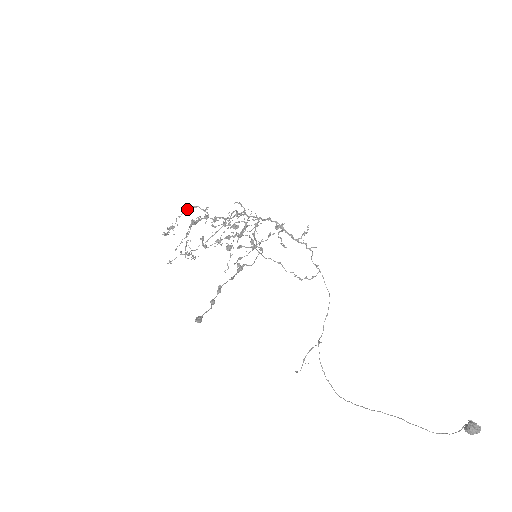
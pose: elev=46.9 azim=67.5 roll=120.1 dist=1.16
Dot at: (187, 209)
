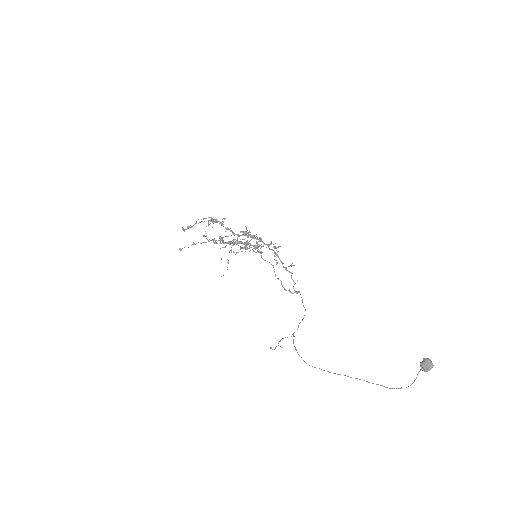
Dot at: occluded
